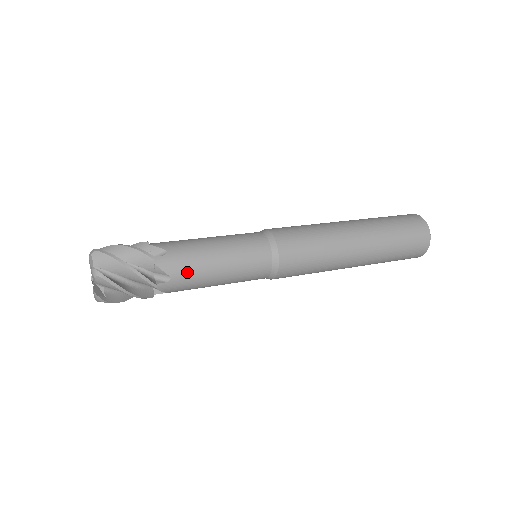
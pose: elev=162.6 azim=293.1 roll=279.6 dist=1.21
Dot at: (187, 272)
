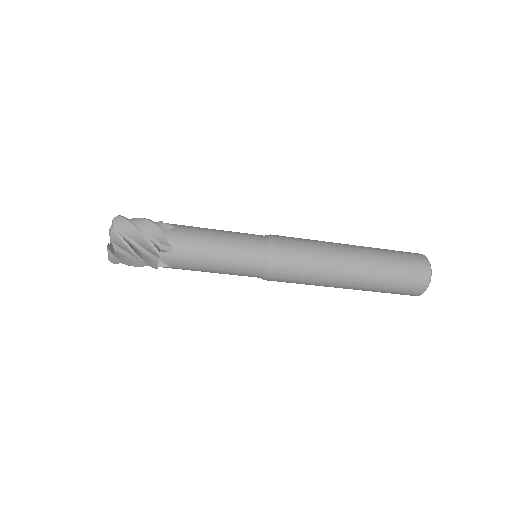
Dot at: (190, 229)
